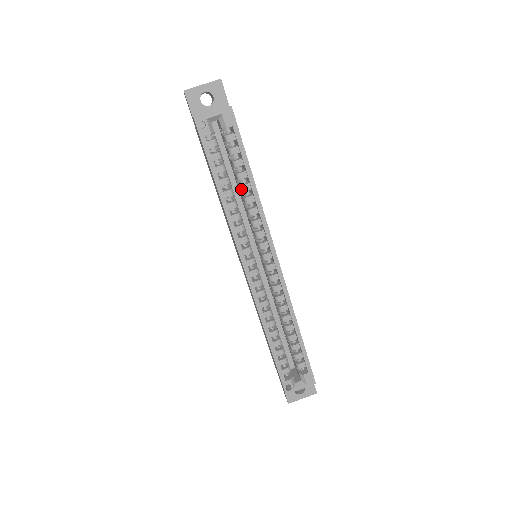
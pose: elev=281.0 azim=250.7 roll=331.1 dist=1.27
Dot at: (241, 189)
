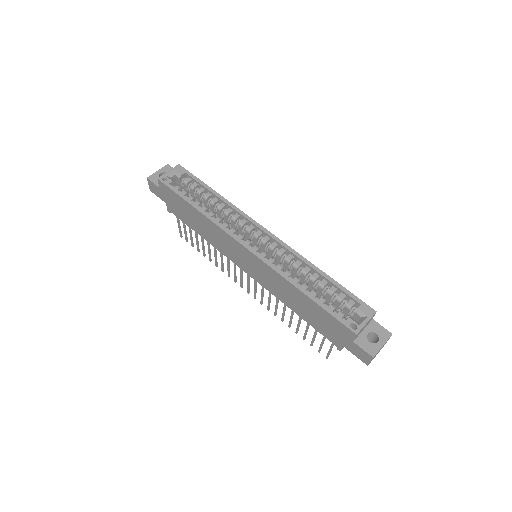
Dot at: (212, 204)
